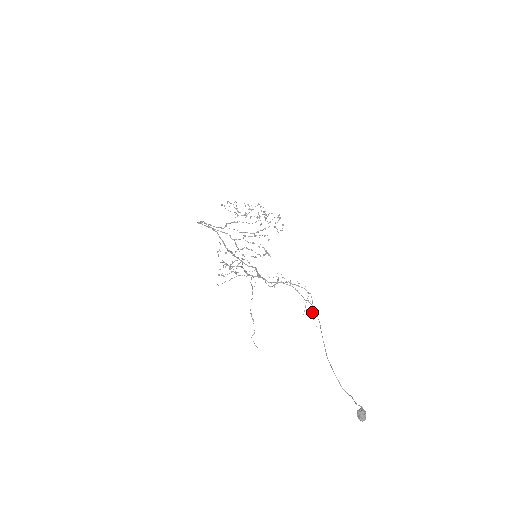
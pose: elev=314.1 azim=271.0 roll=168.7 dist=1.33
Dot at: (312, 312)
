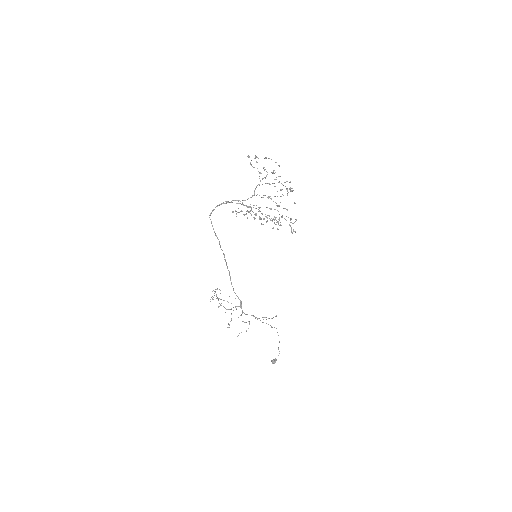
Dot at: occluded
